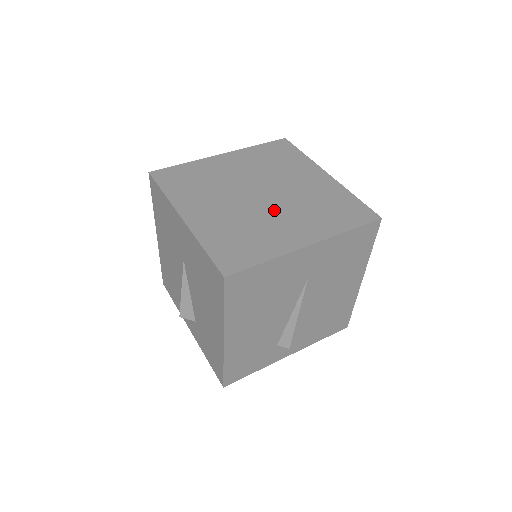
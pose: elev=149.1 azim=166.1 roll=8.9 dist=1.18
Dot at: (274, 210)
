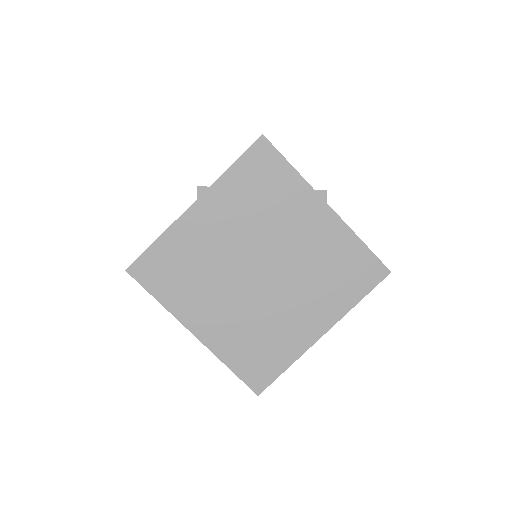
Dot at: (280, 295)
